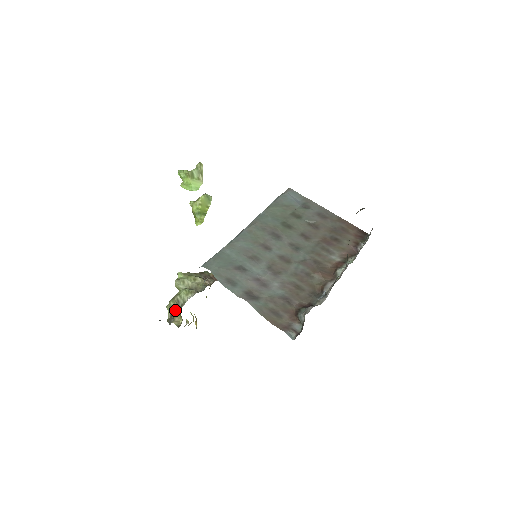
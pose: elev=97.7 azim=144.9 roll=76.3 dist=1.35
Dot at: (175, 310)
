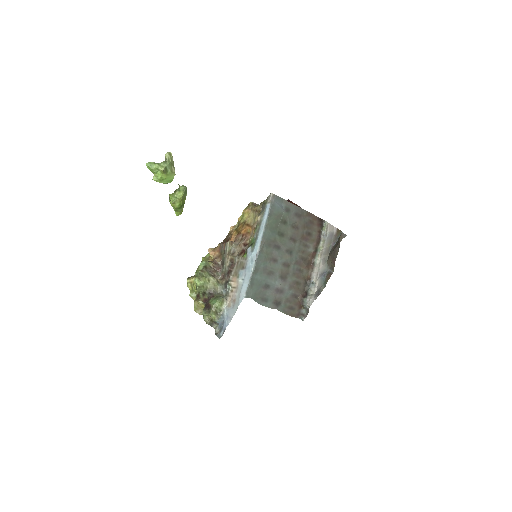
Dot at: (223, 323)
